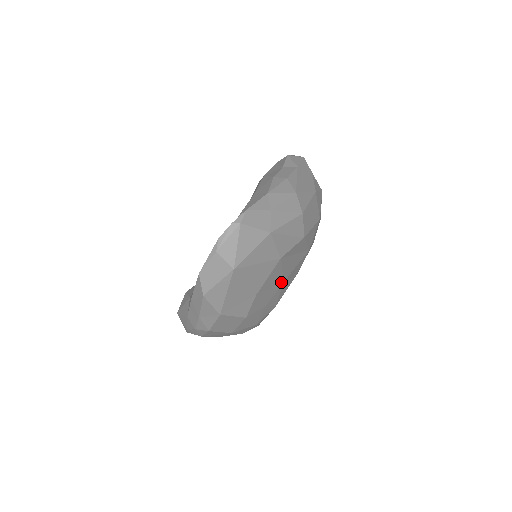
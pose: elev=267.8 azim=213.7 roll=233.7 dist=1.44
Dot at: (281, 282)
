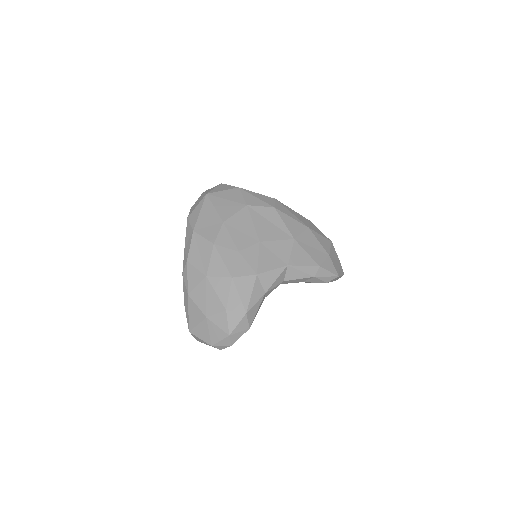
Dot at: (256, 239)
